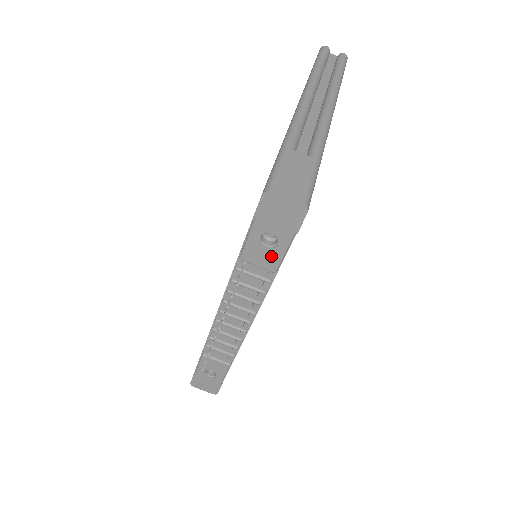
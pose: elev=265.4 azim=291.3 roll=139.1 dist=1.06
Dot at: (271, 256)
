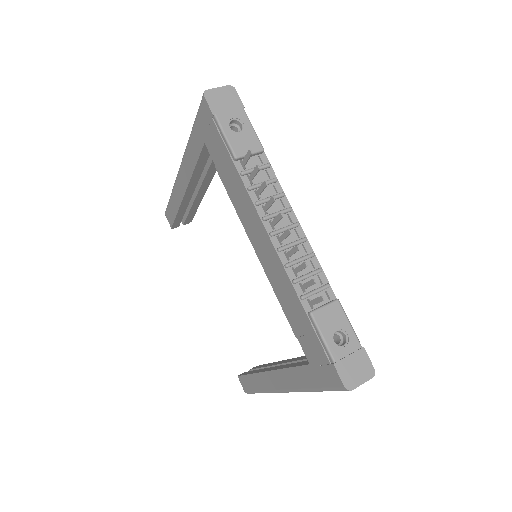
Dot at: (249, 137)
